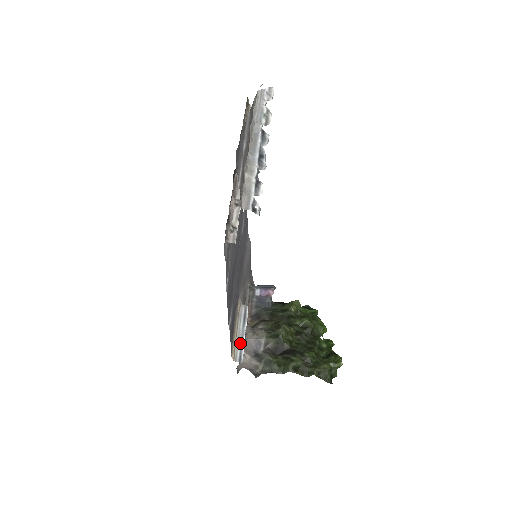
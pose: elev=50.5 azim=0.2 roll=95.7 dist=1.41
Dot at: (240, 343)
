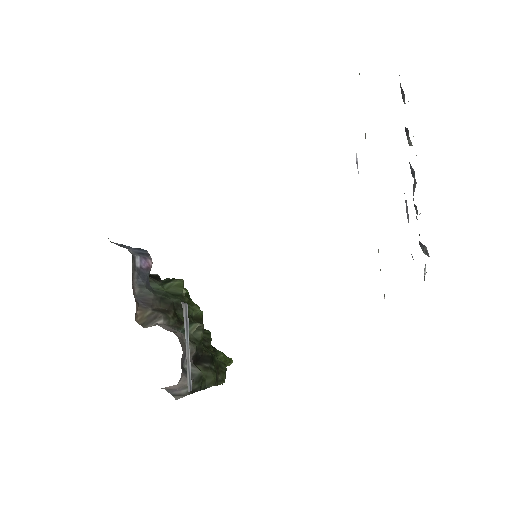
Dot at: (188, 363)
